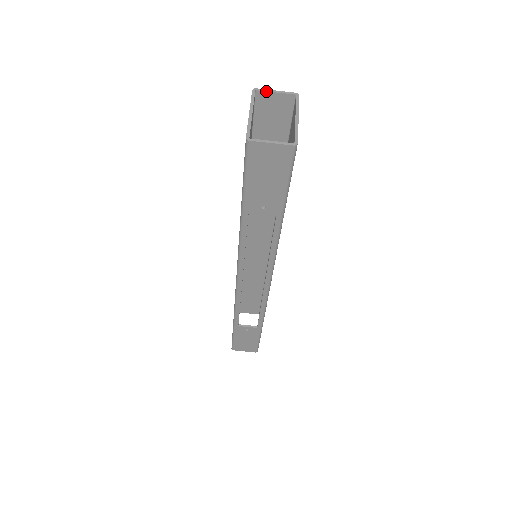
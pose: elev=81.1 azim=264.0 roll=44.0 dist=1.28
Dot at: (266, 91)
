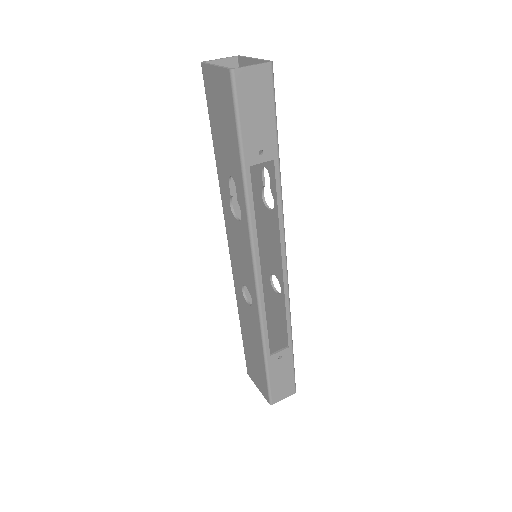
Dot at: (212, 60)
